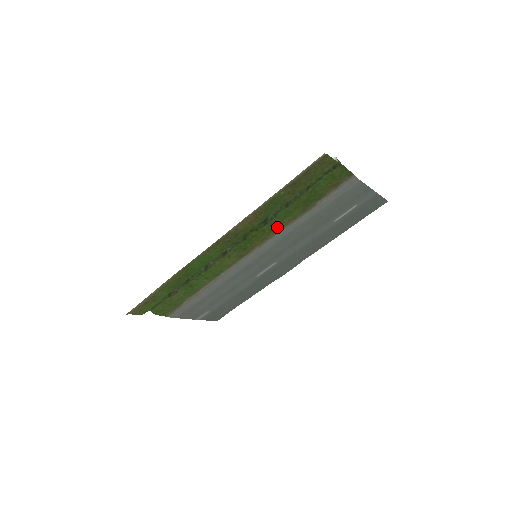
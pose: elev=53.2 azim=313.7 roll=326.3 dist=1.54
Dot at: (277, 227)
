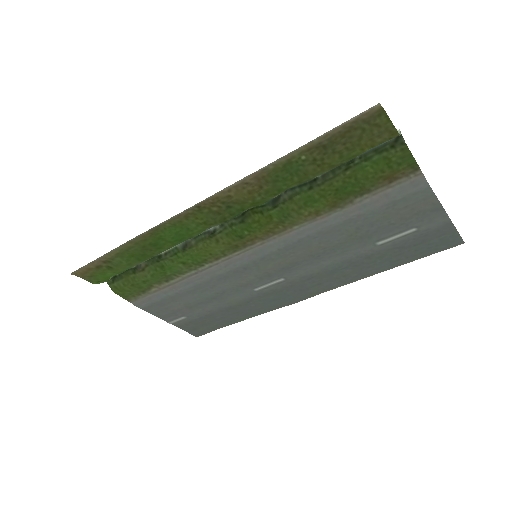
Dot at: (291, 219)
